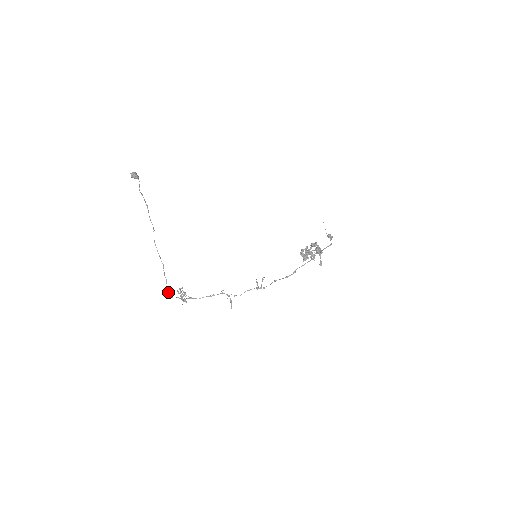
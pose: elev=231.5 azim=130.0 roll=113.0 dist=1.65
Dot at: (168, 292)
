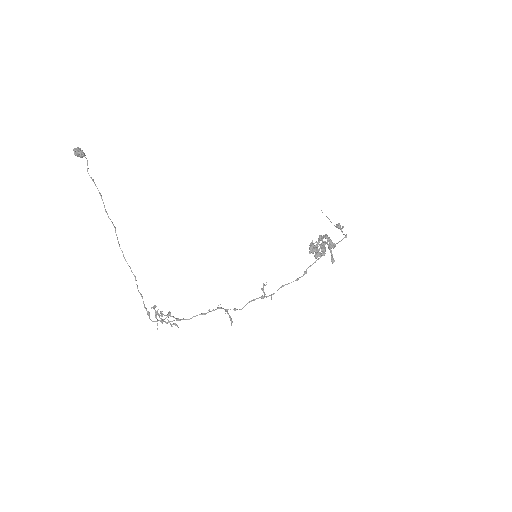
Dot at: (148, 314)
